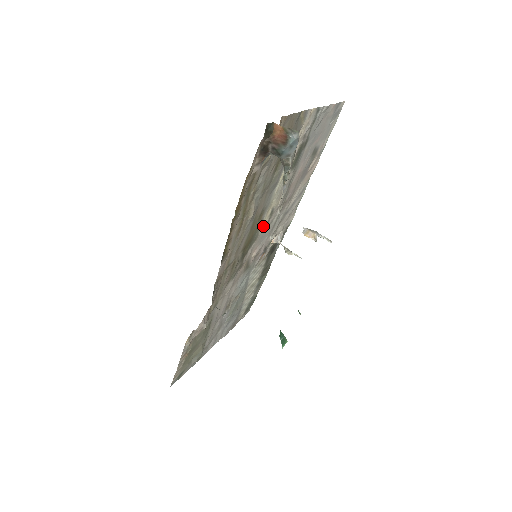
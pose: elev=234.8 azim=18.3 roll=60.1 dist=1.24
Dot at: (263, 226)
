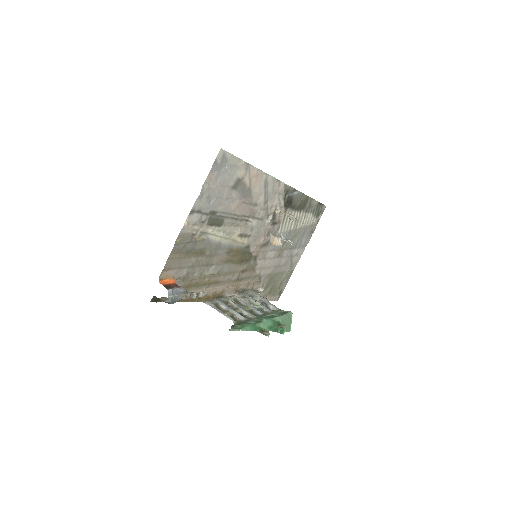
Dot at: (245, 241)
